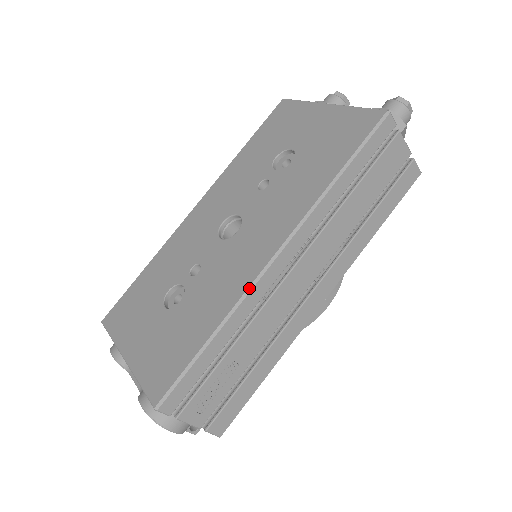
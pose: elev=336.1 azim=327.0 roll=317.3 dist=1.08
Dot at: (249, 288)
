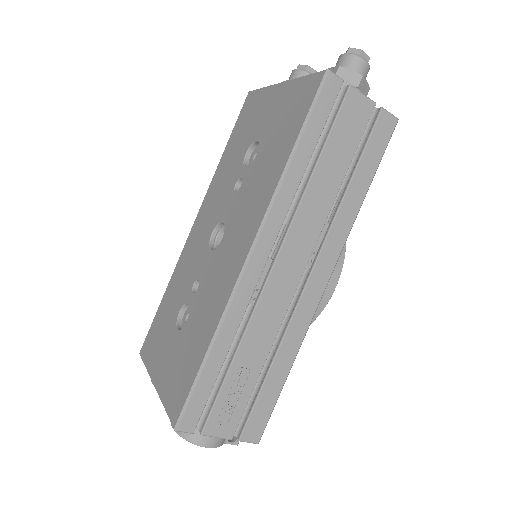
Dot at: (232, 293)
